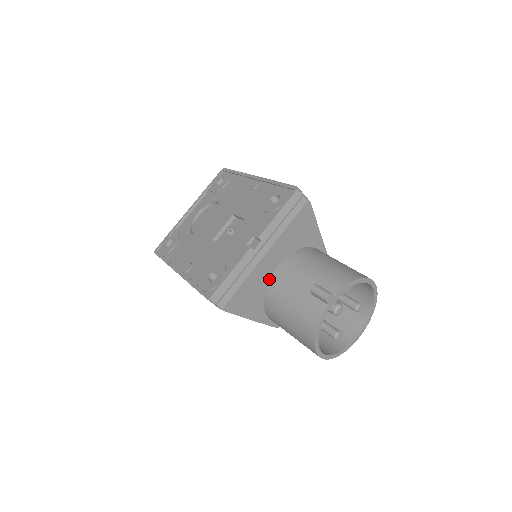
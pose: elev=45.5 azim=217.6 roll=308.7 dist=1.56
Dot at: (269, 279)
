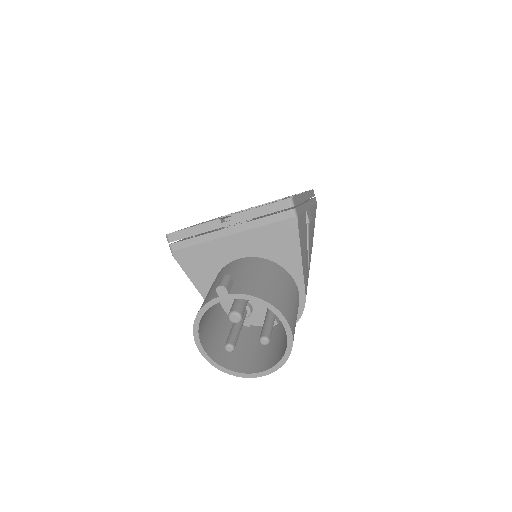
Dot at: (227, 264)
